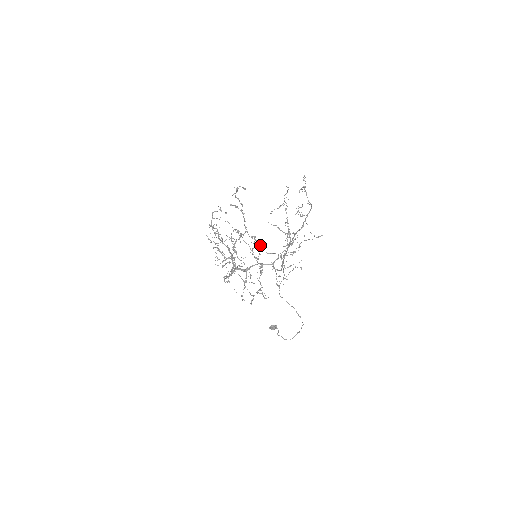
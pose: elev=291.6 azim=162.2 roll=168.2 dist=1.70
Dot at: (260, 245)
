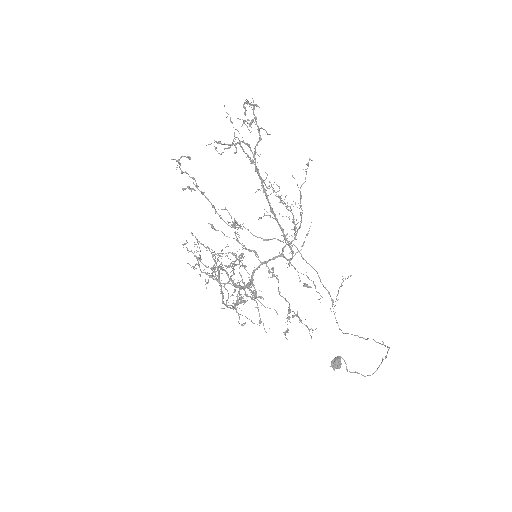
Dot at: (250, 232)
